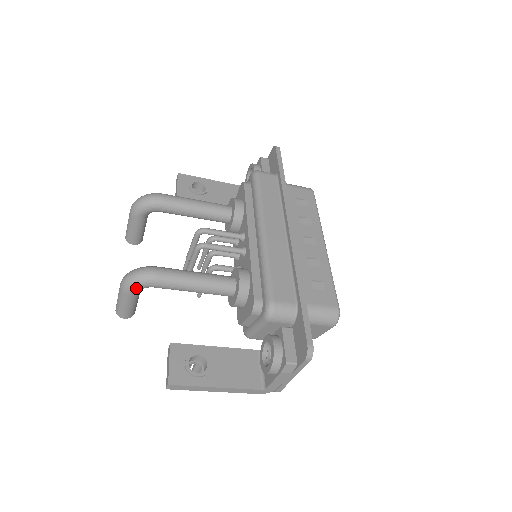
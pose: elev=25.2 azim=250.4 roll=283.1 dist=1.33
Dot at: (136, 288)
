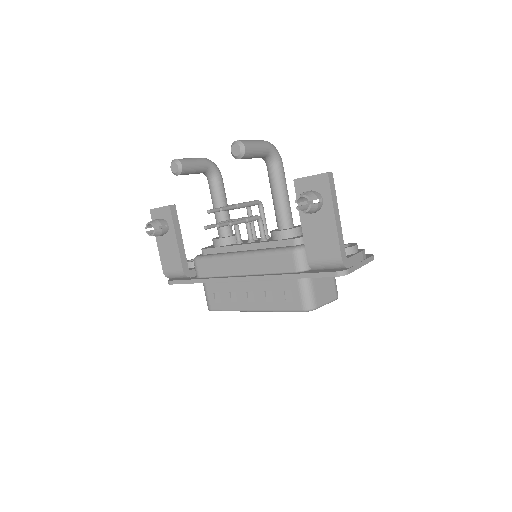
Dot at: (275, 151)
